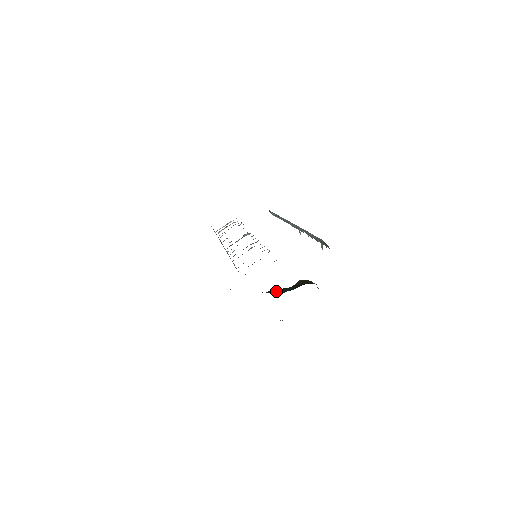
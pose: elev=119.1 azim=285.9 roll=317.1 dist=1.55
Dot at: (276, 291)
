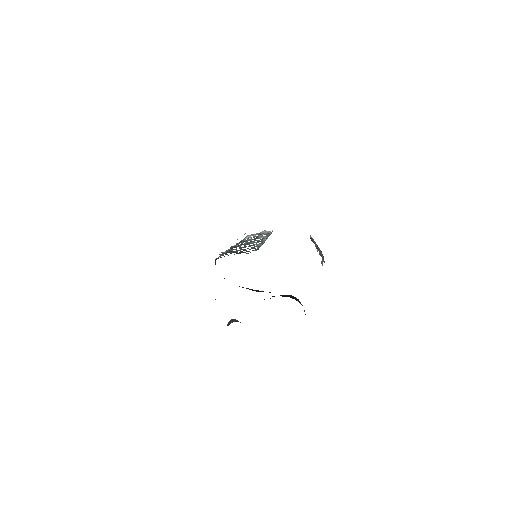
Dot at: (247, 288)
